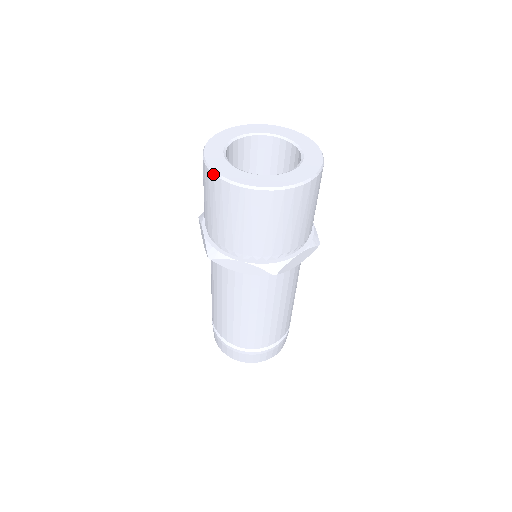
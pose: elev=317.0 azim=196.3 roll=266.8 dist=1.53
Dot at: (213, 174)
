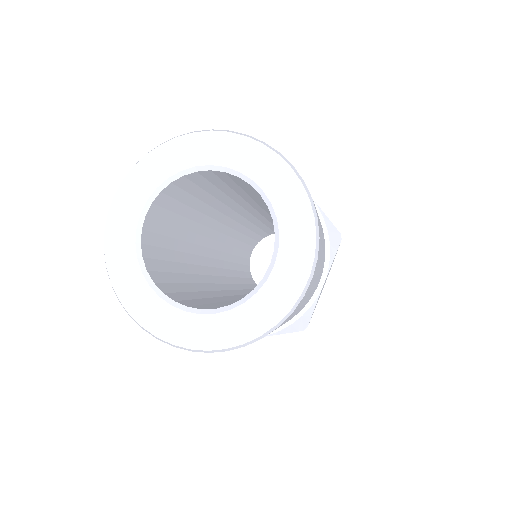
Dot at: (104, 247)
